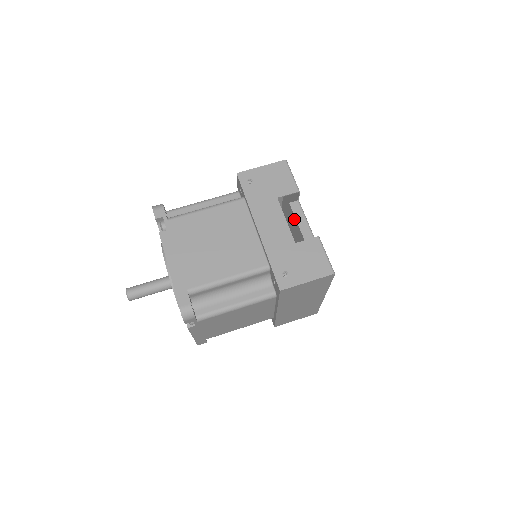
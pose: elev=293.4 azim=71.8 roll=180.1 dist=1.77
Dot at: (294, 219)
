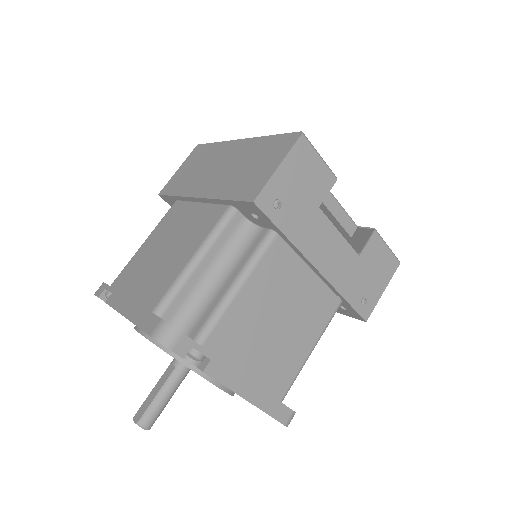
Dot at: occluded
